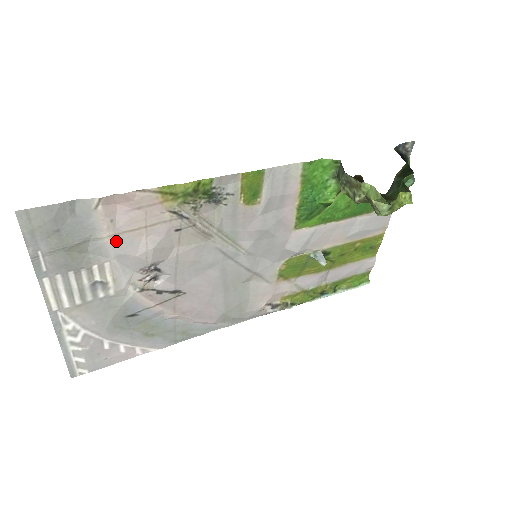
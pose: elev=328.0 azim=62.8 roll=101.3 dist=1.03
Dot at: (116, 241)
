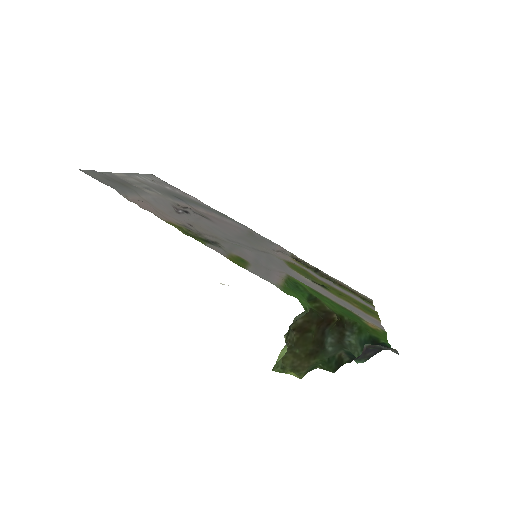
Dot at: (149, 201)
